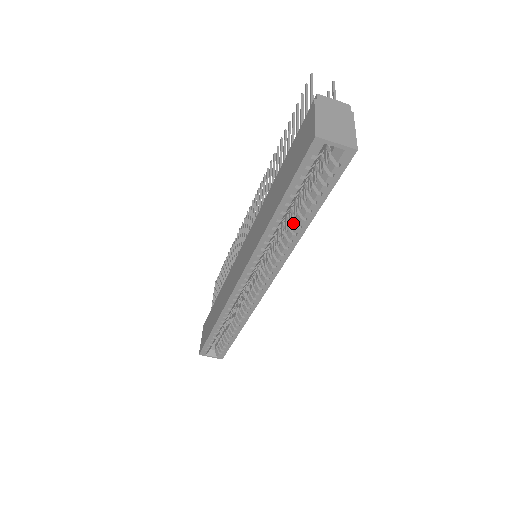
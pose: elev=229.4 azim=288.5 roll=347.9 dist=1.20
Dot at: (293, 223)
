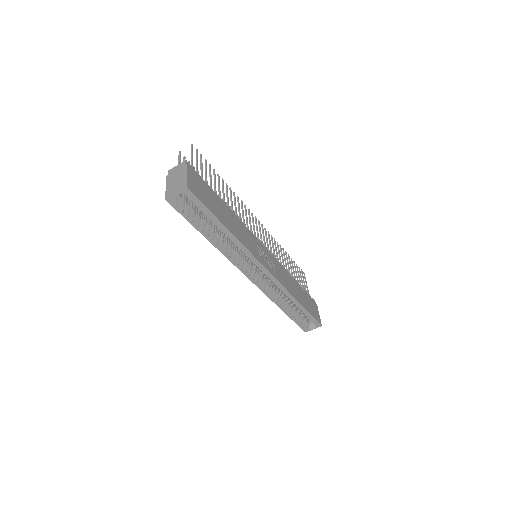
Dot at: (224, 234)
